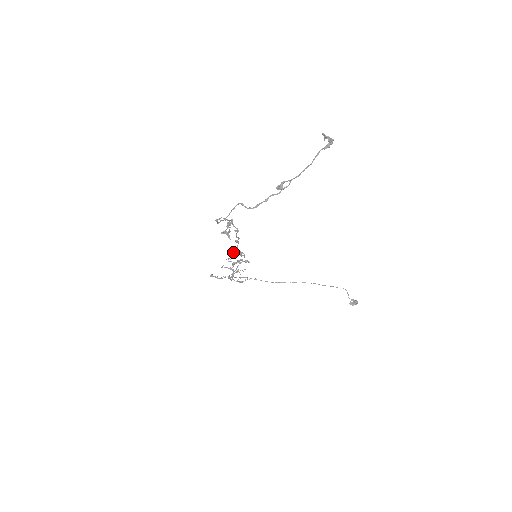
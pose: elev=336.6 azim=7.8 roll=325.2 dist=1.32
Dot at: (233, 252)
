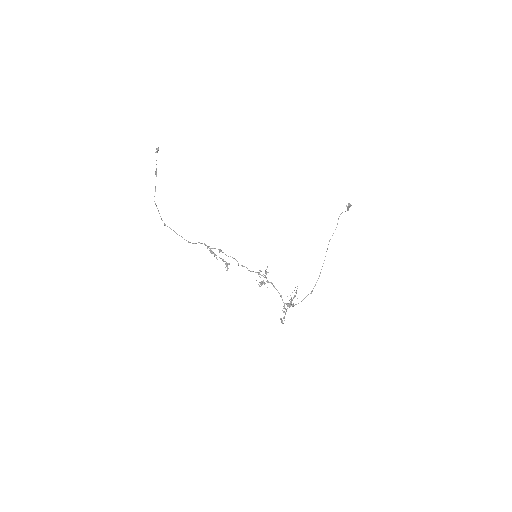
Dot at: (260, 283)
